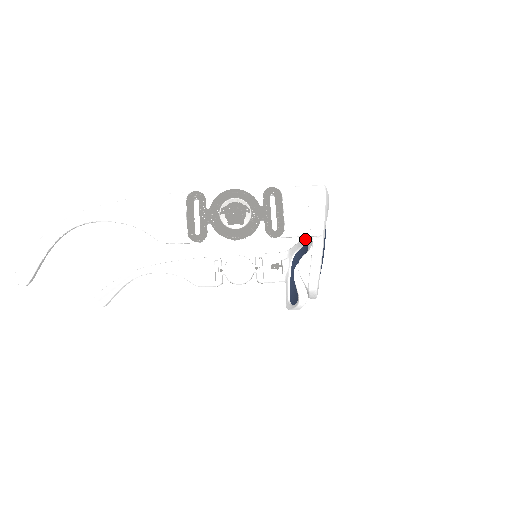
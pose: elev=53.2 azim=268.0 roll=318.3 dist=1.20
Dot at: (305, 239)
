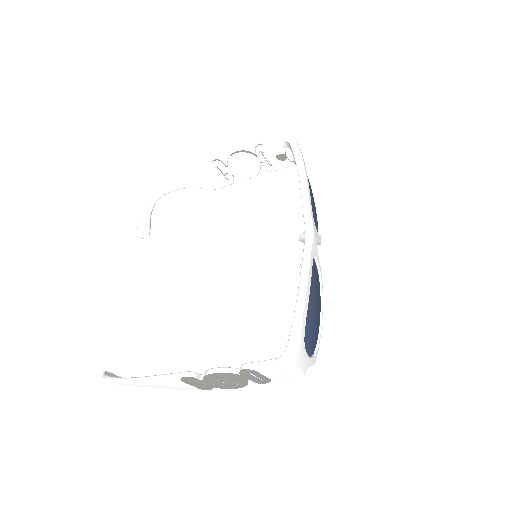
Dot at: occluded
